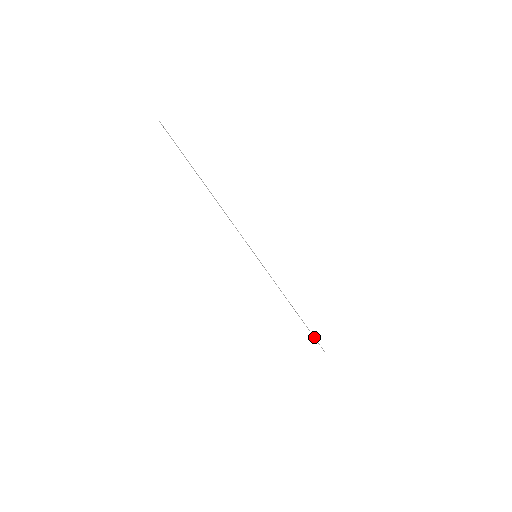
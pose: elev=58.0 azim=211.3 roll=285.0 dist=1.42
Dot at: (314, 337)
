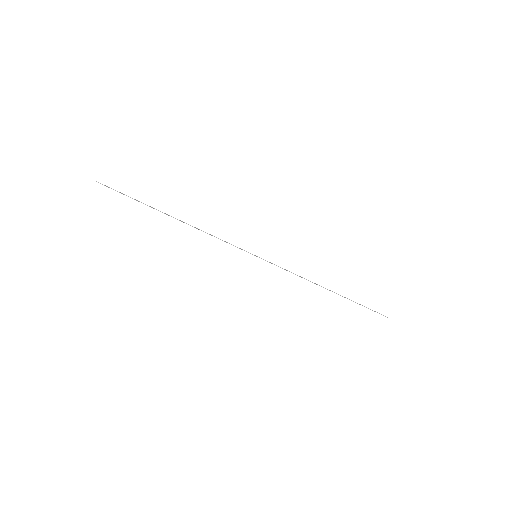
Dot at: occluded
